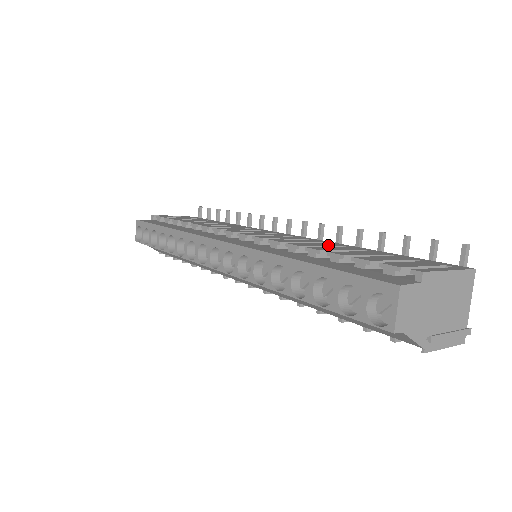
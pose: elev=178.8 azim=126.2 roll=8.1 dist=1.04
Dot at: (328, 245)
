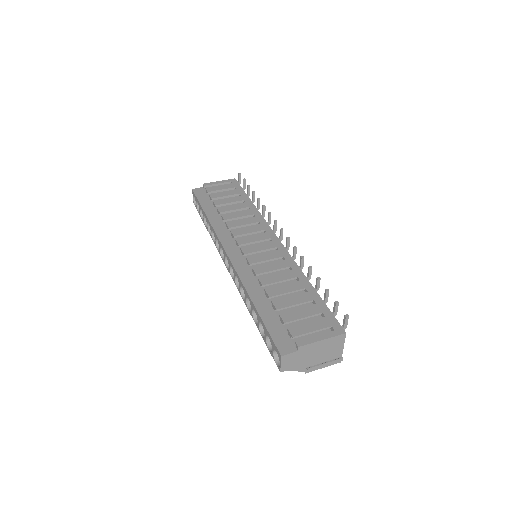
Dot at: (286, 278)
